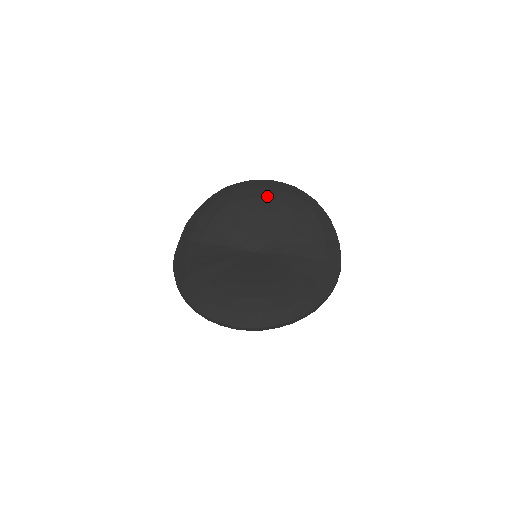
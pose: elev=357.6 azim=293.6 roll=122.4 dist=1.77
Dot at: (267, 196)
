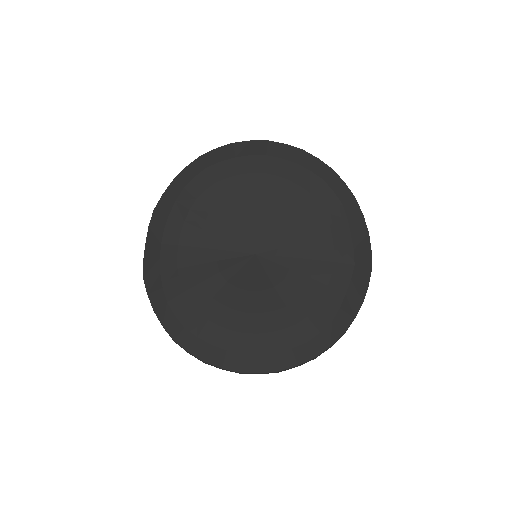
Dot at: (265, 170)
